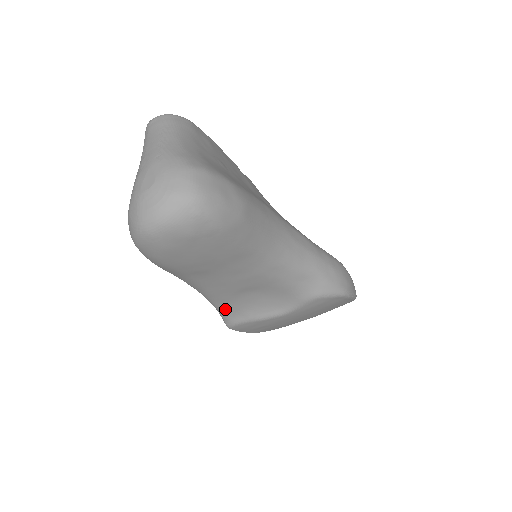
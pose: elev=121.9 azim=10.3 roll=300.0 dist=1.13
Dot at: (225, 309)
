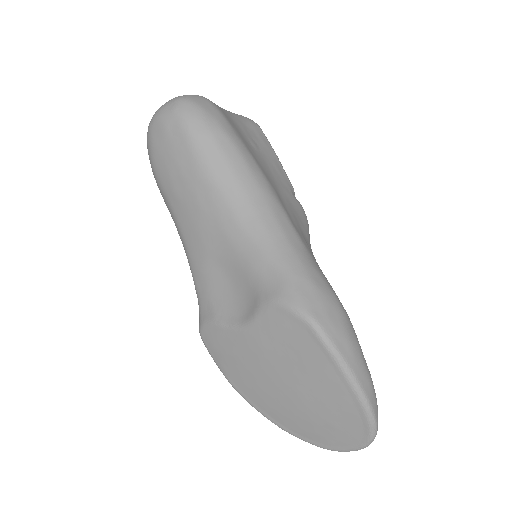
Dot at: (200, 294)
